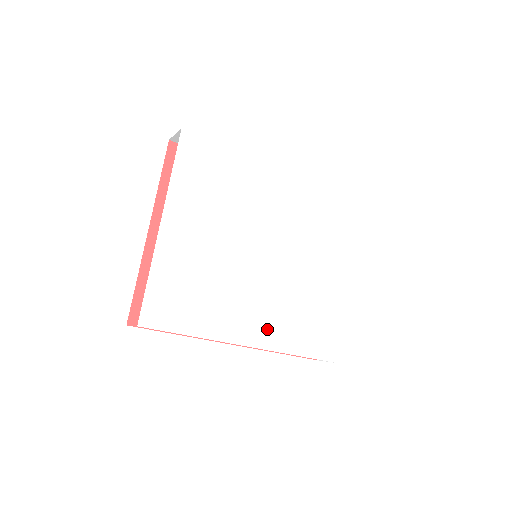
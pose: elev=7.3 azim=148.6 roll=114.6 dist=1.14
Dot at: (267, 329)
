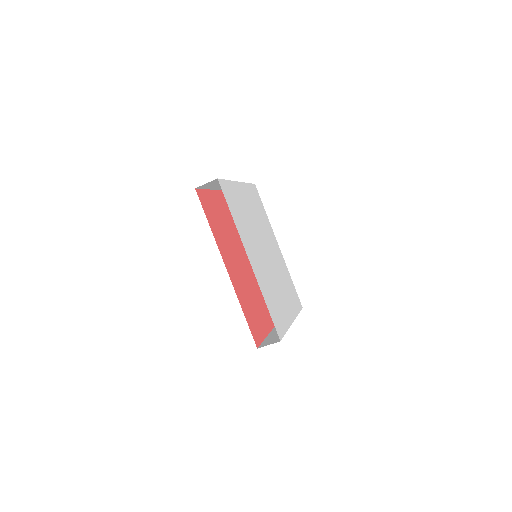
Dot at: (258, 270)
